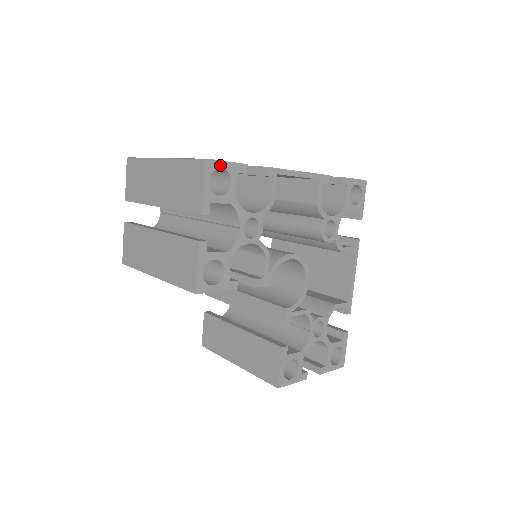
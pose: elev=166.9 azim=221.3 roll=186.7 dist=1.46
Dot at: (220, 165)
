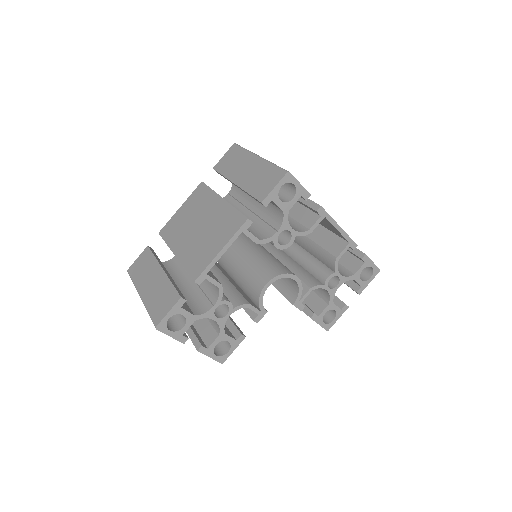
Dot at: (166, 319)
